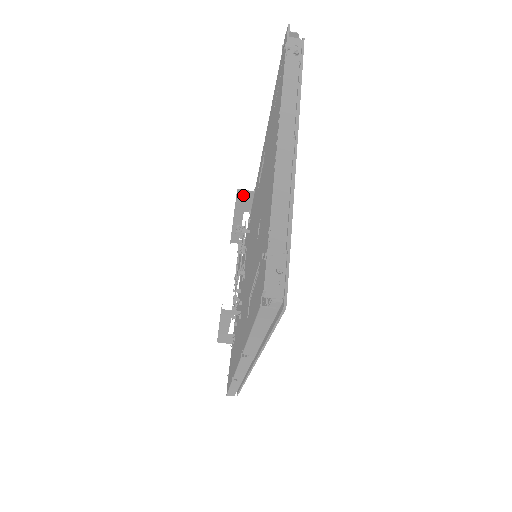
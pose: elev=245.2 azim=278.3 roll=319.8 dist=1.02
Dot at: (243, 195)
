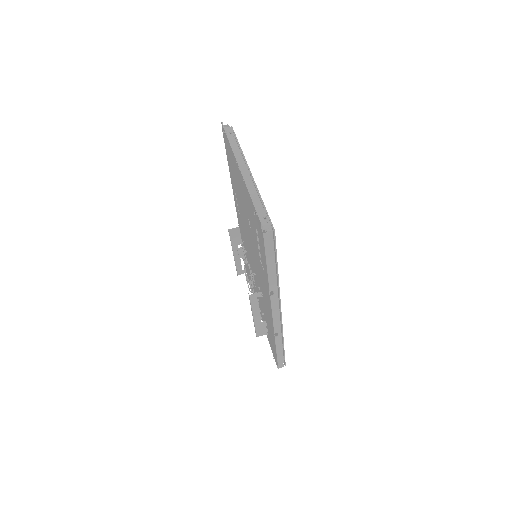
Dot at: (233, 233)
